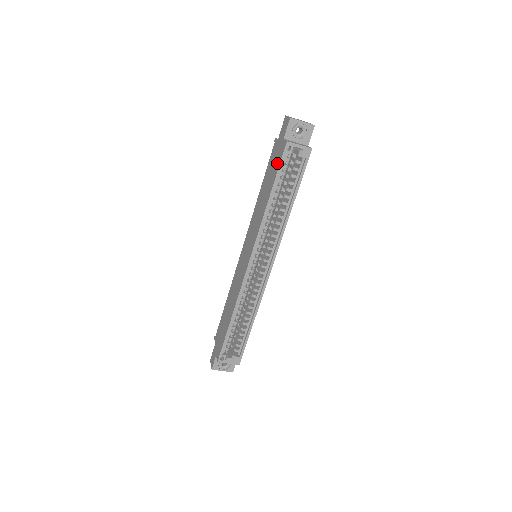
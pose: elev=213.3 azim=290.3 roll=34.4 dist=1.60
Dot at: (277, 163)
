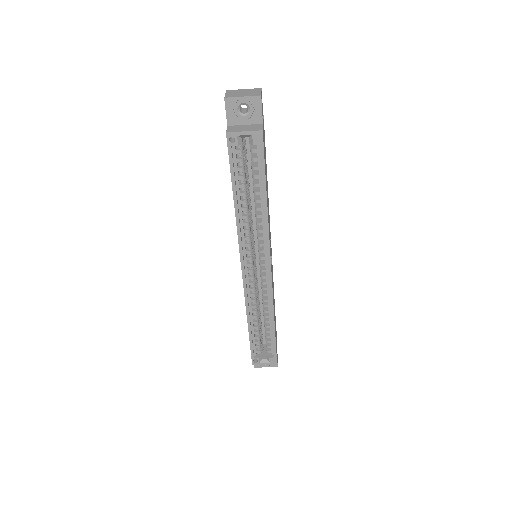
Dot at: occluded
